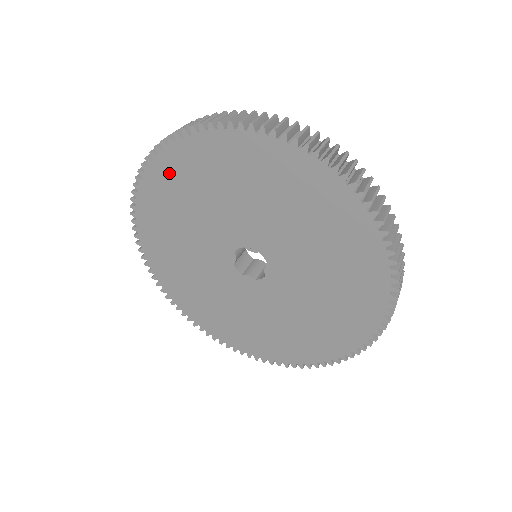
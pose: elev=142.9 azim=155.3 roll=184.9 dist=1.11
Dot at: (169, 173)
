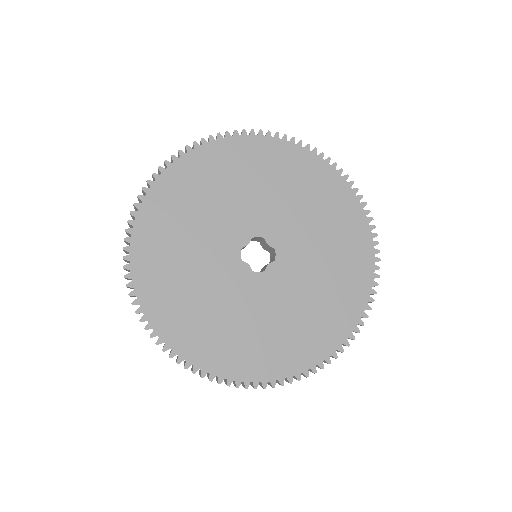
Dot at: (247, 151)
